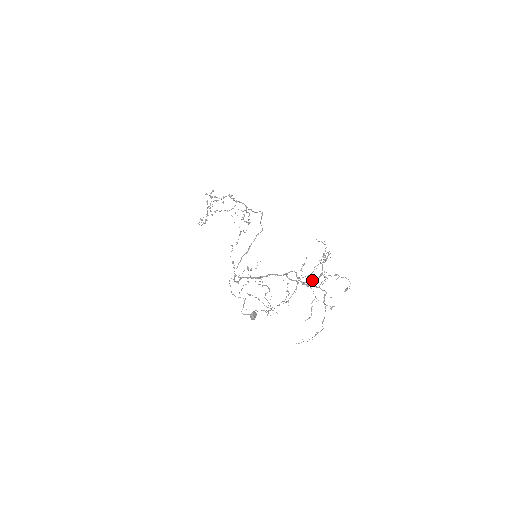
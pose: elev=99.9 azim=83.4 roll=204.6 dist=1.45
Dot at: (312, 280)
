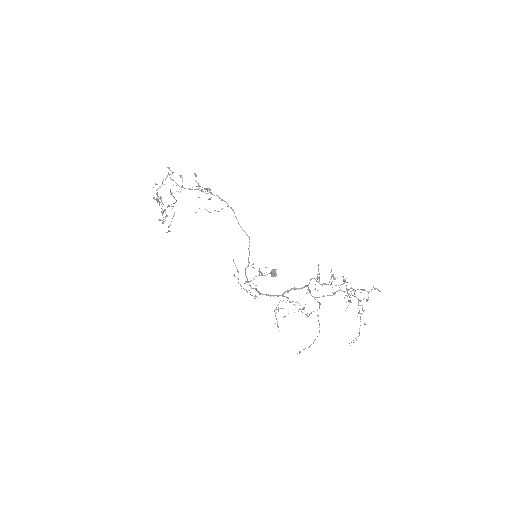
Dot at: occluded
